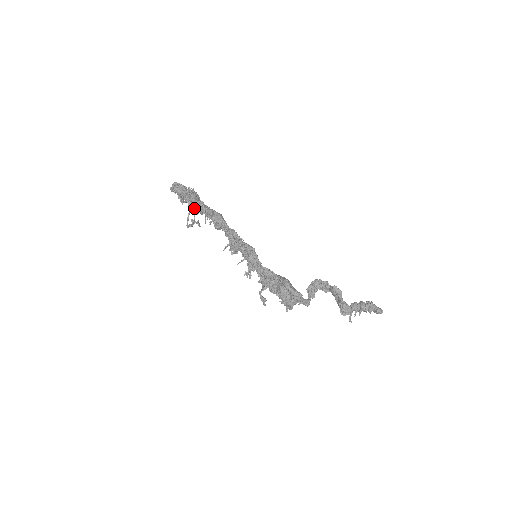
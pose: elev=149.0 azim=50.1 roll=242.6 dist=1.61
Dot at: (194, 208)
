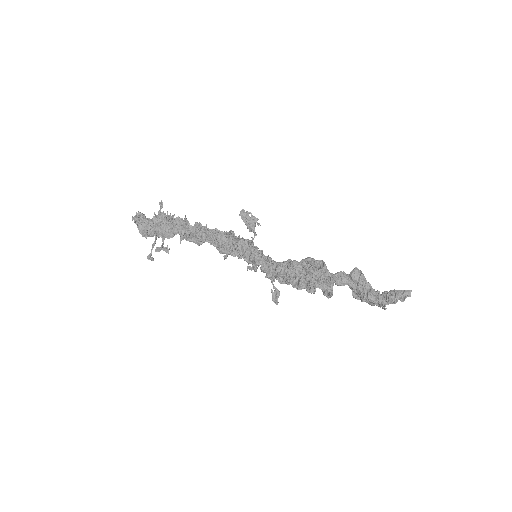
Dot at: (162, 235)
